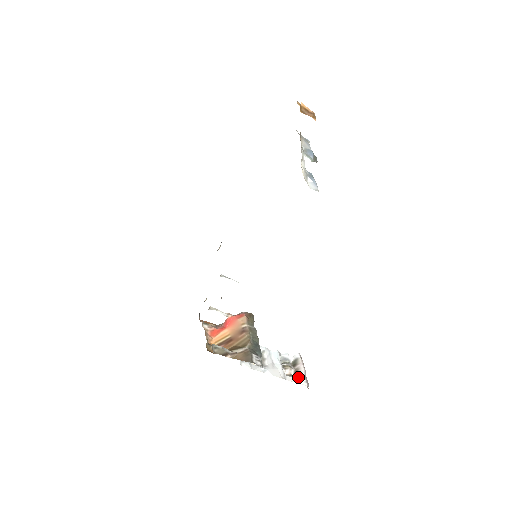
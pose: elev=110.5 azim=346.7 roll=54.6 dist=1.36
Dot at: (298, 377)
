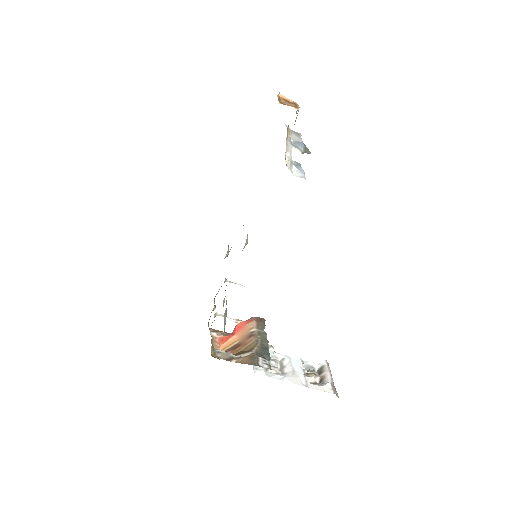
Dot at: (323, 385)
